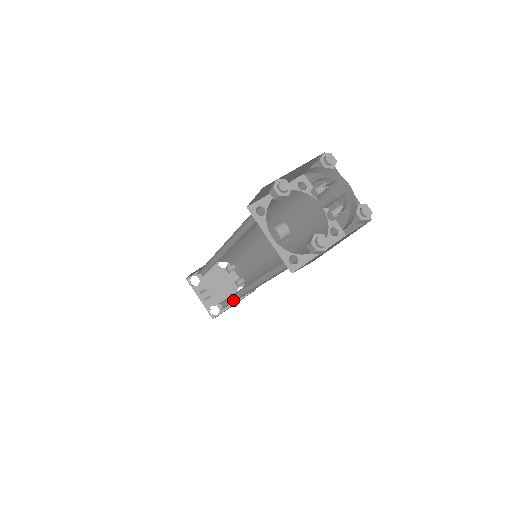
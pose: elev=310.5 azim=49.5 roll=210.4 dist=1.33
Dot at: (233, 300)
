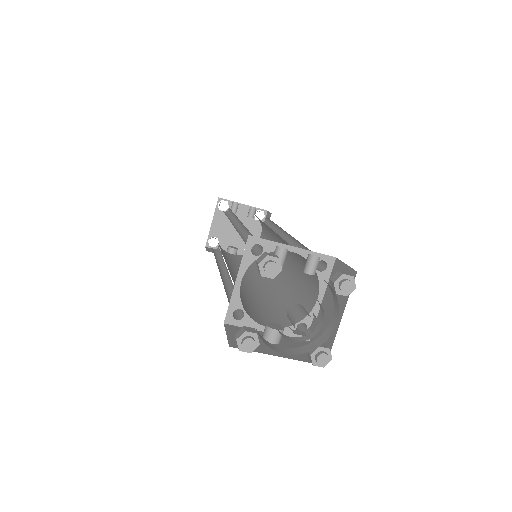
Dot at: occluded
